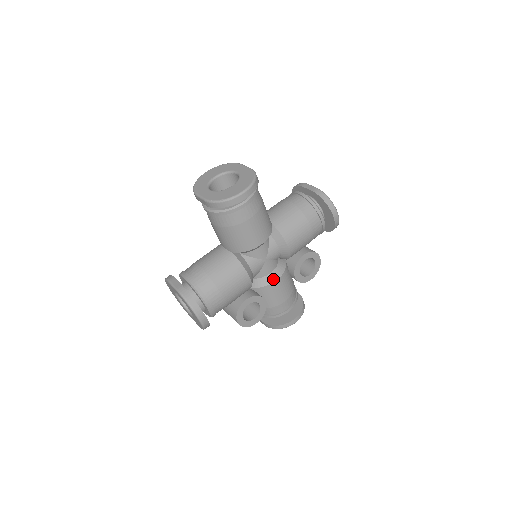
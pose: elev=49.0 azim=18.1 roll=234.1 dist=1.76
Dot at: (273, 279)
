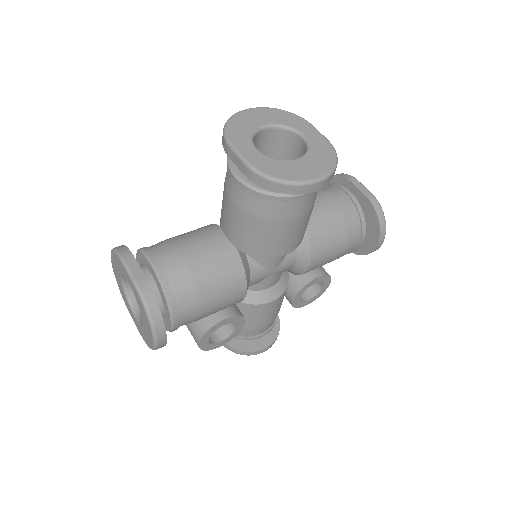
Dot at: (269, 298)
